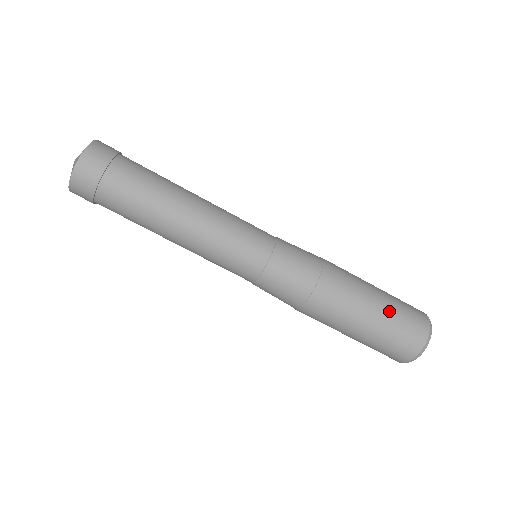
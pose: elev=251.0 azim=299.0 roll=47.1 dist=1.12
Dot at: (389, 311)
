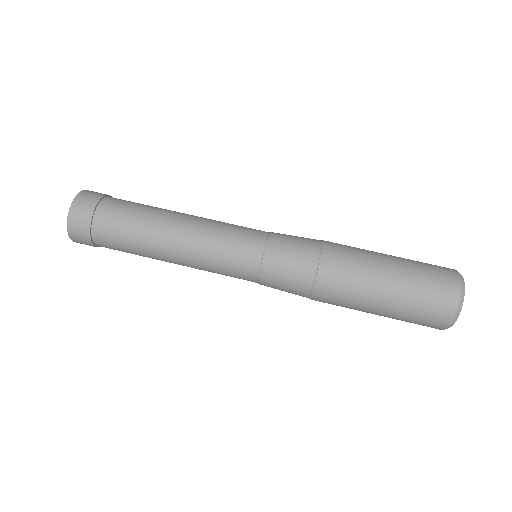
Dot at: (403, 258)
